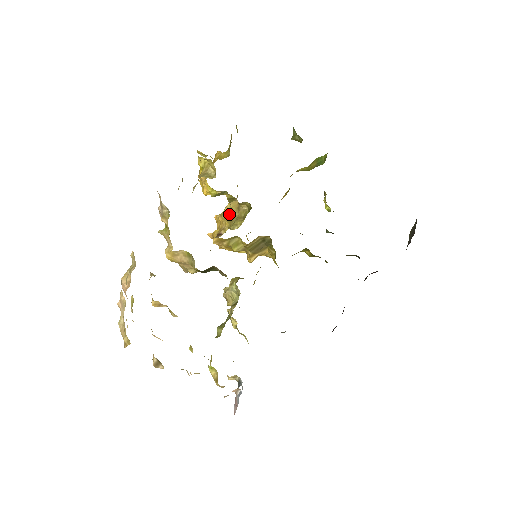
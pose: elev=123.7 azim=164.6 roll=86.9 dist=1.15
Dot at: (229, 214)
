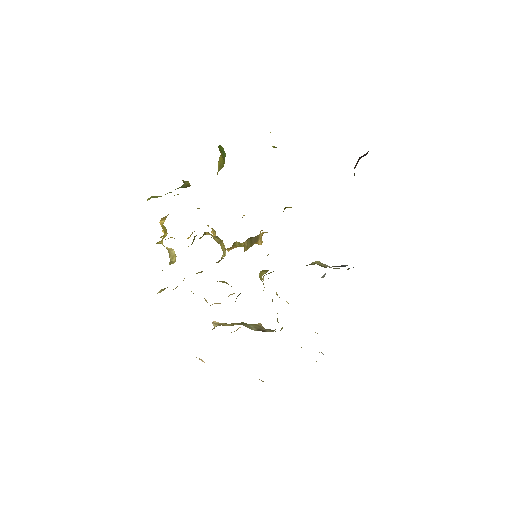
Dot at: occluded
